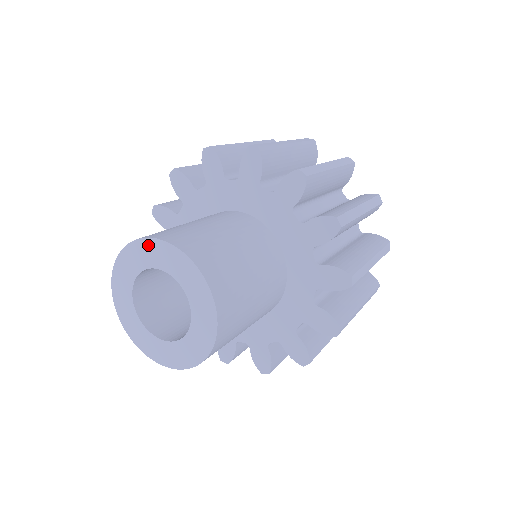
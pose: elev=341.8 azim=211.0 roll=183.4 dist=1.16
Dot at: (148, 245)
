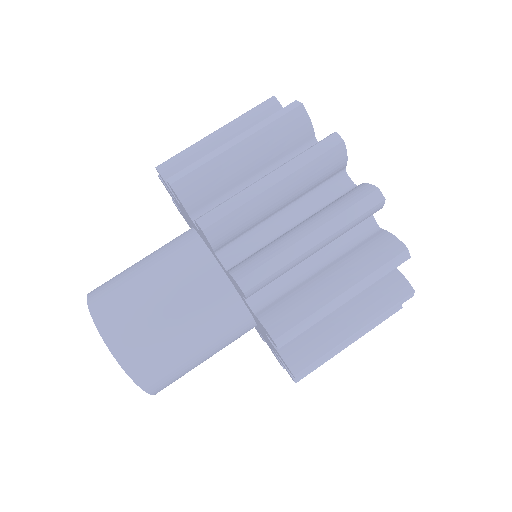
Dot at: (104, 339)
